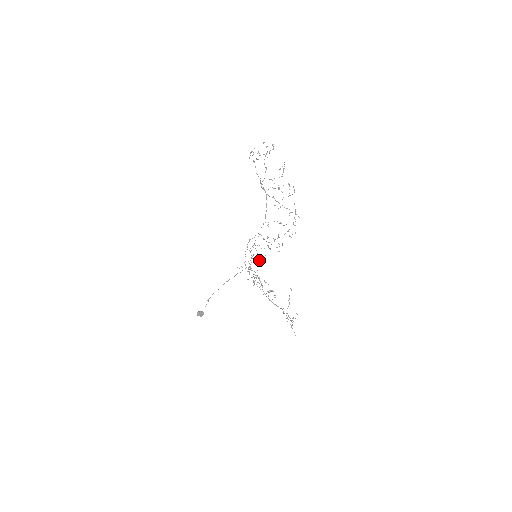
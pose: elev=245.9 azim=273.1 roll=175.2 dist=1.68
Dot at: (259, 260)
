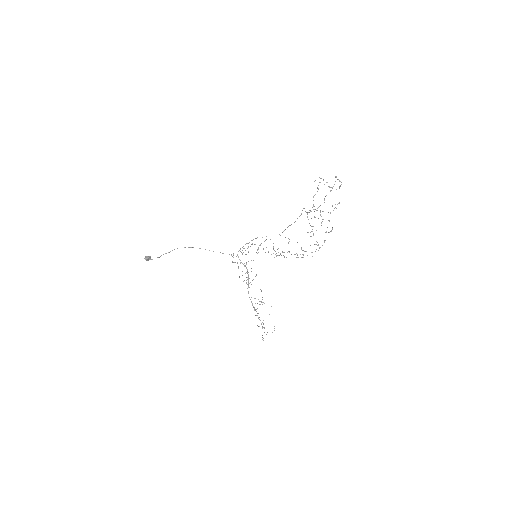
Dot at: occluded
